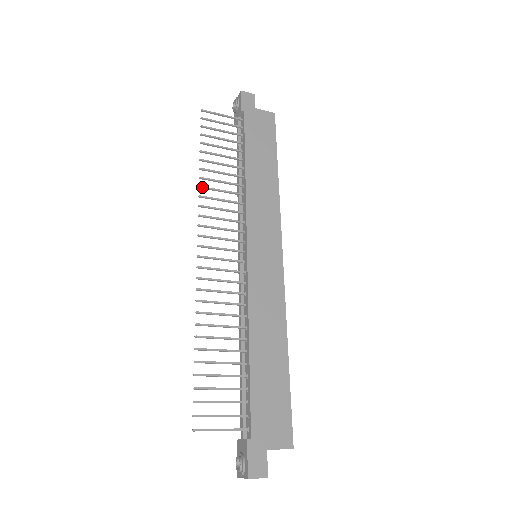
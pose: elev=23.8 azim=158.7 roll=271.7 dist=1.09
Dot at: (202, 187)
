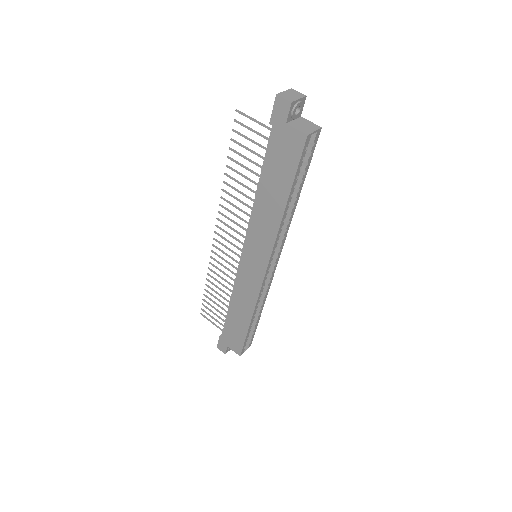
Dot at: (223, 191)
